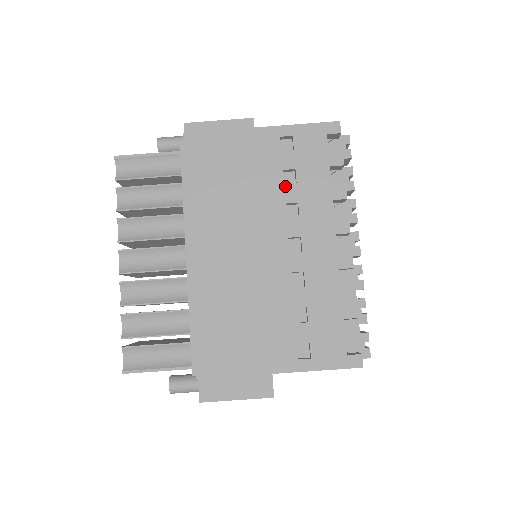
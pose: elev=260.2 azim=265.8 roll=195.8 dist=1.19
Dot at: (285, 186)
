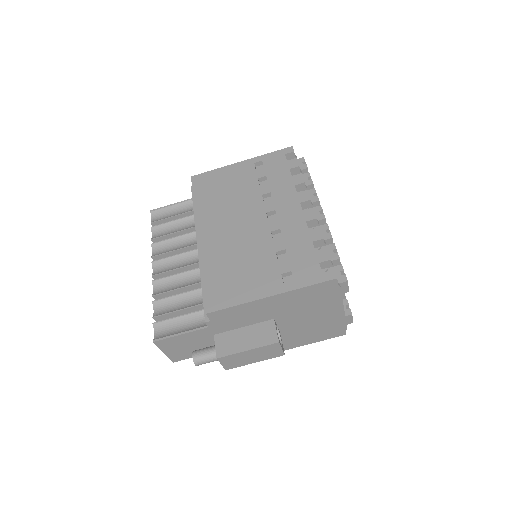
Dot at: (260, 186)
